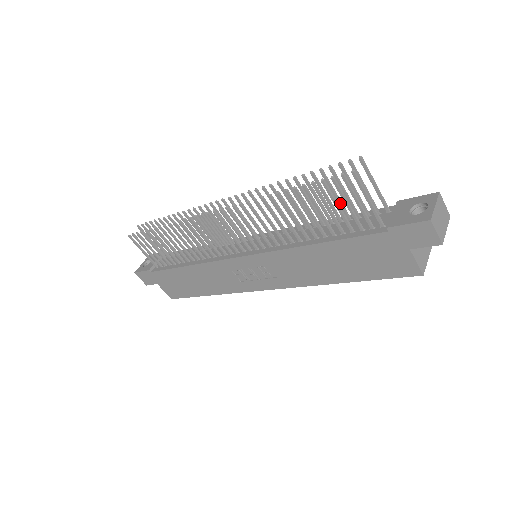
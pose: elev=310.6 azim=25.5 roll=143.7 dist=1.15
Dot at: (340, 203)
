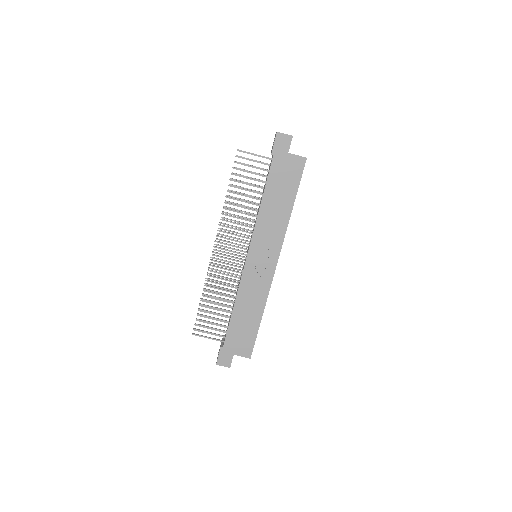
Dot at: (254, 178)
